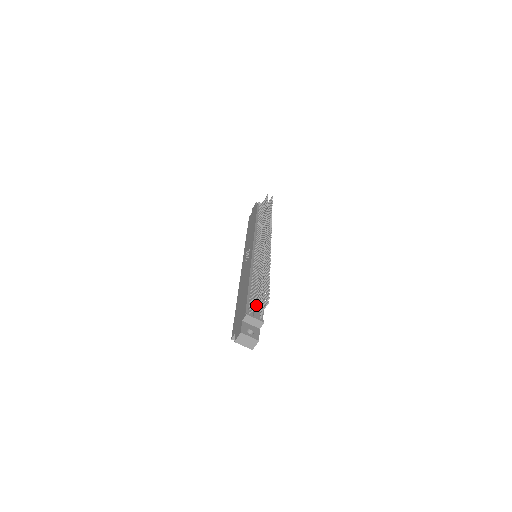
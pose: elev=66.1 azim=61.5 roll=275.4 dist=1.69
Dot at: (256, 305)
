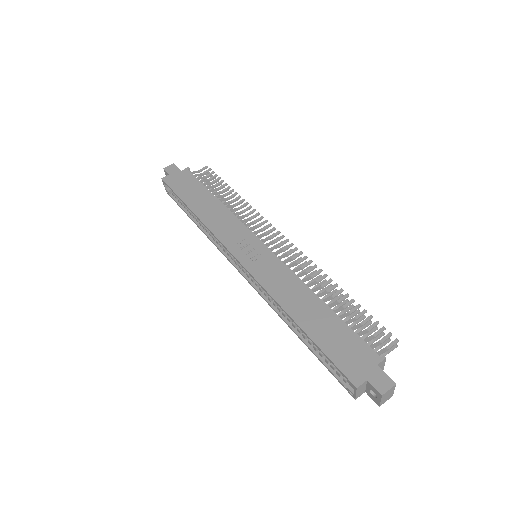
Dot at: occluded
